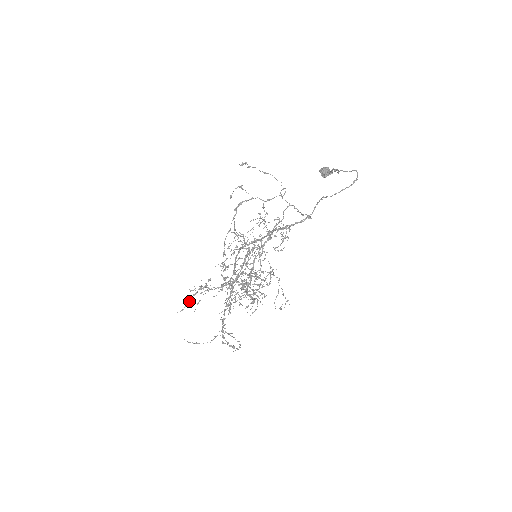
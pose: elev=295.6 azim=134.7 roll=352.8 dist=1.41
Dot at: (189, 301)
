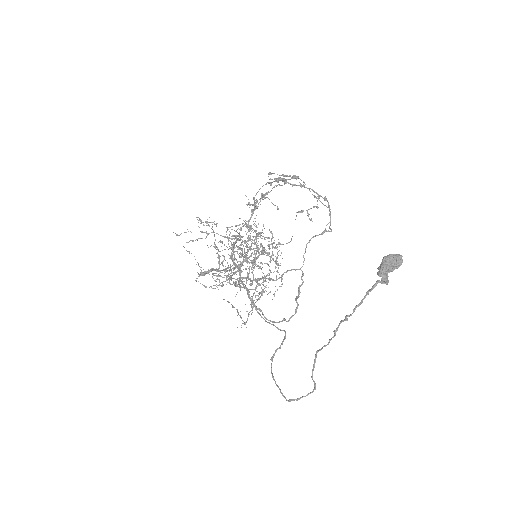
Dot at: occluded
